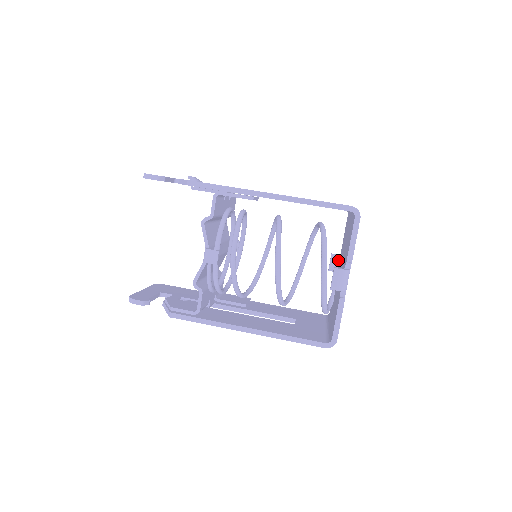
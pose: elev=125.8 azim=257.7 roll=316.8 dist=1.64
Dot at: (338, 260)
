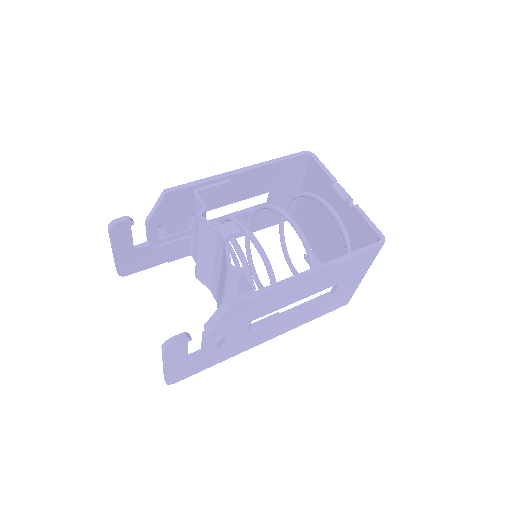
Dot at: (313, 255)
